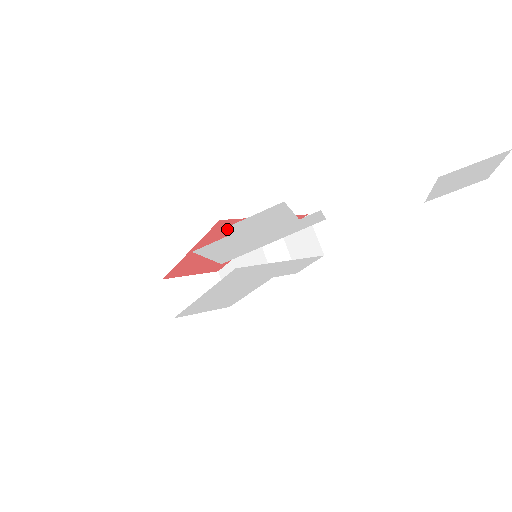
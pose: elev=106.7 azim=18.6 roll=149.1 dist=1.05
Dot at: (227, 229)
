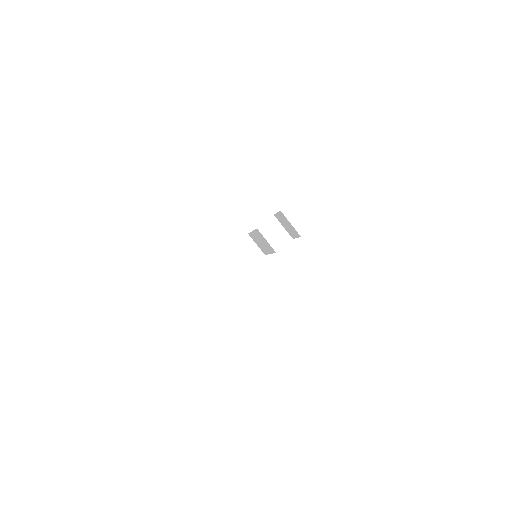
Dot at: occluded
